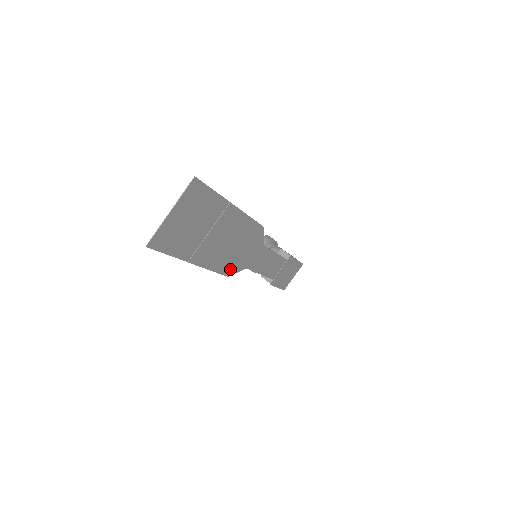
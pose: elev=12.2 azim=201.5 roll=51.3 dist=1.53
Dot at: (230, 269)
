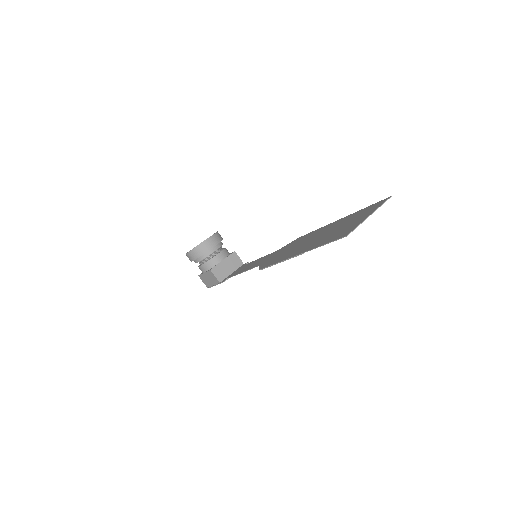
Dot at: (268, 264)
